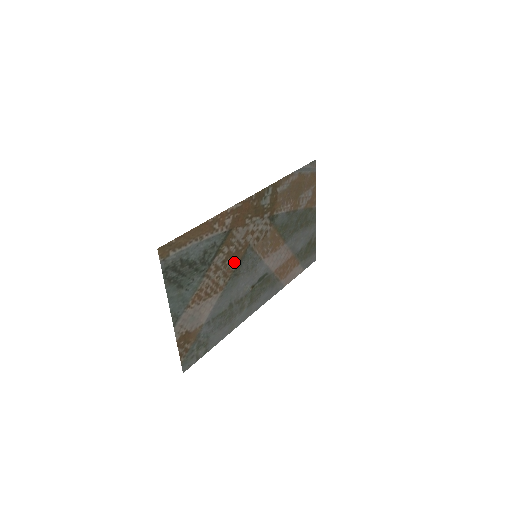
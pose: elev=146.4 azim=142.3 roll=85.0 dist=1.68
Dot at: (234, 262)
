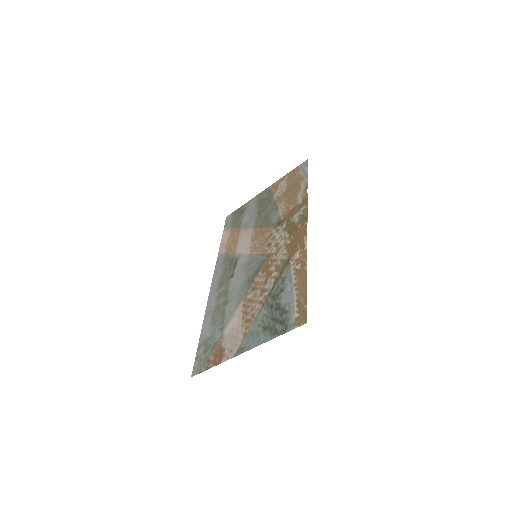
Dot at: (260, 275)
